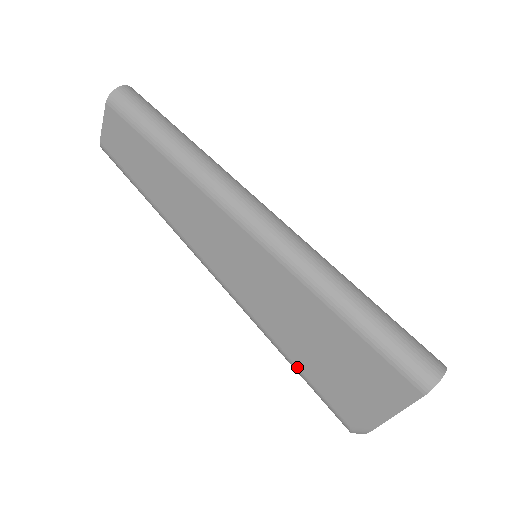
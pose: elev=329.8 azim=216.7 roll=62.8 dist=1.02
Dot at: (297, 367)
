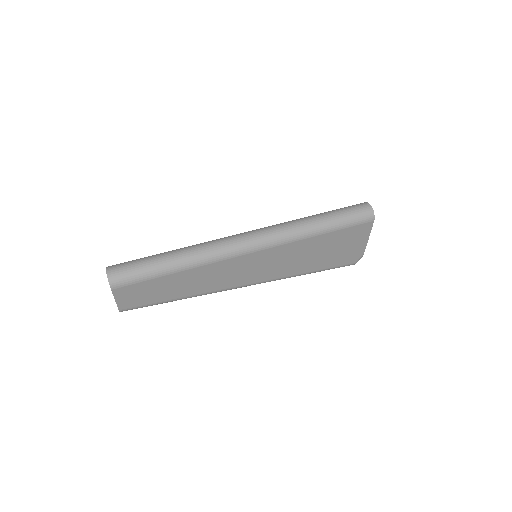
Dot at: (316, 271)
